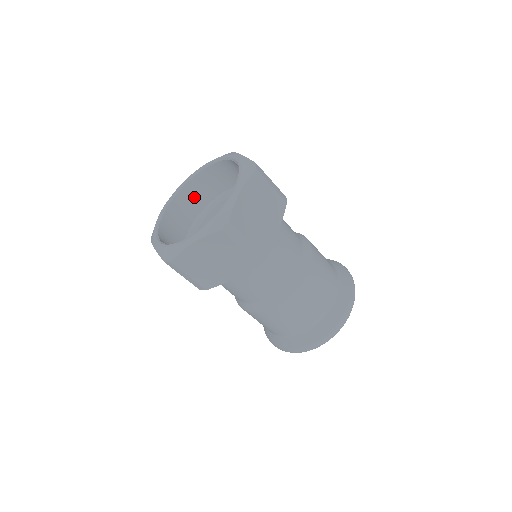
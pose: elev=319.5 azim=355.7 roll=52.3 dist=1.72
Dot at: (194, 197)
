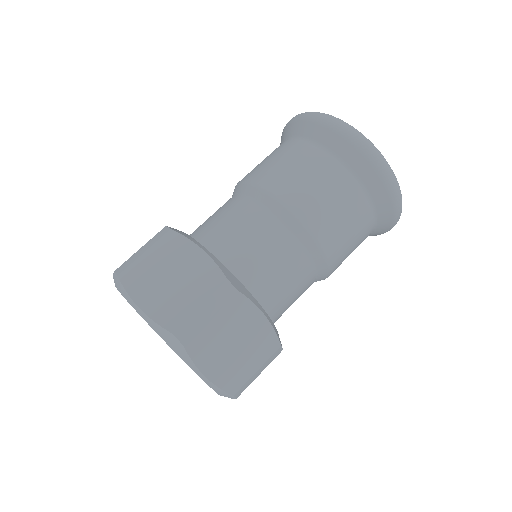
Dot at: occluded
